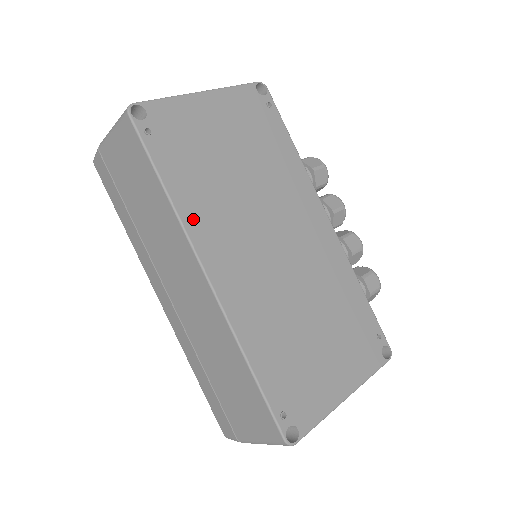
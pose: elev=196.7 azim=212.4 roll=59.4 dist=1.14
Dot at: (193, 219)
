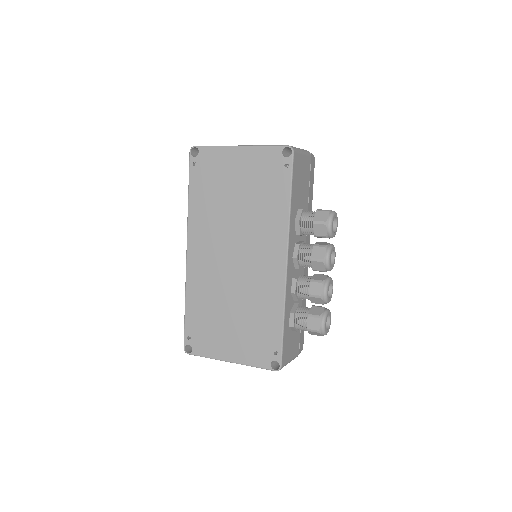
Dot at: (194, 220)
